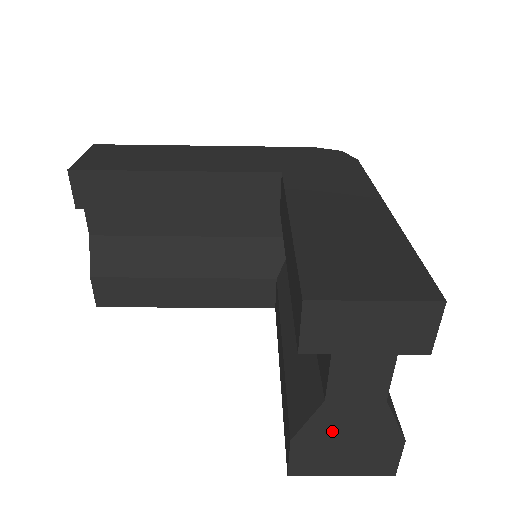
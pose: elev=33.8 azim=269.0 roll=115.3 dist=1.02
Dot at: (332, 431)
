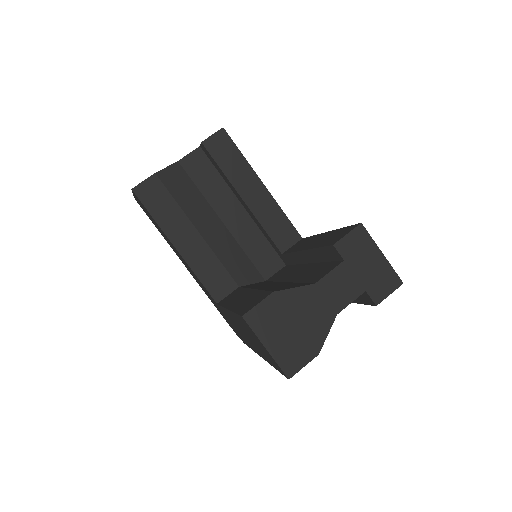
Dot at: (297, 308)
